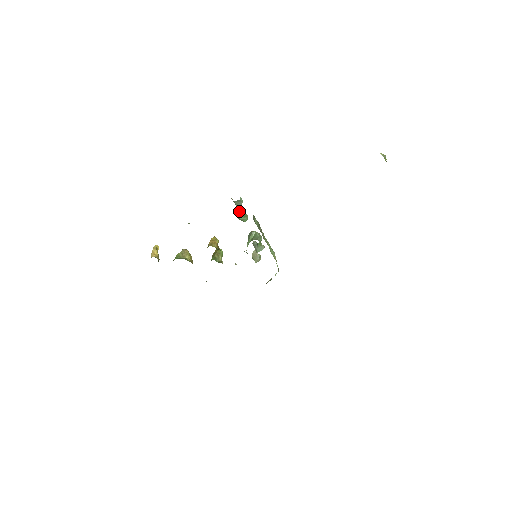
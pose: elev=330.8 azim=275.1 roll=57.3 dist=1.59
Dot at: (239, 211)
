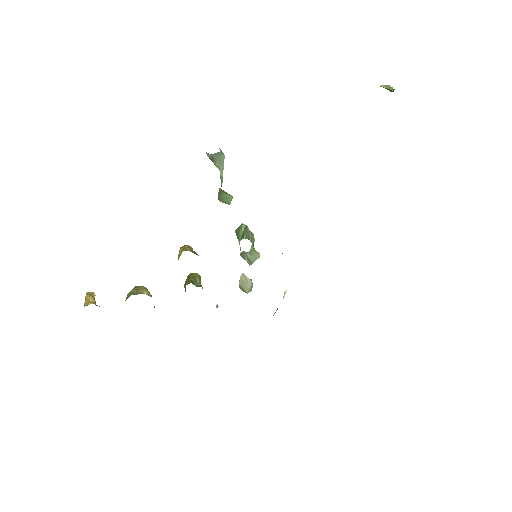
Dot at: (221, 175)
